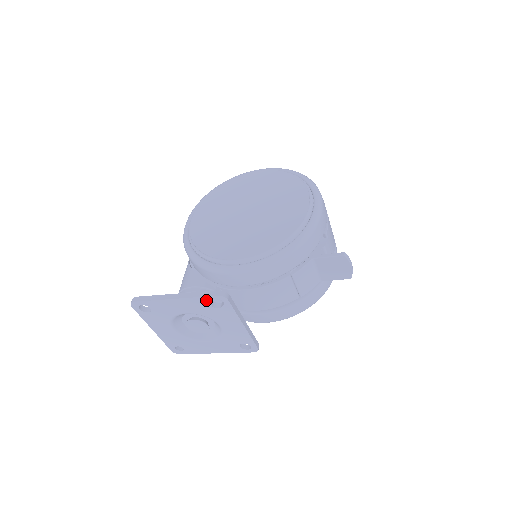
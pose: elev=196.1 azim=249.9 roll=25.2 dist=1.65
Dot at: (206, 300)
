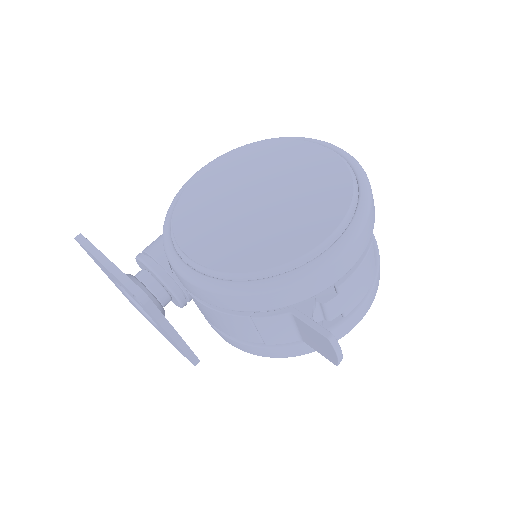
Dot at: occluded
